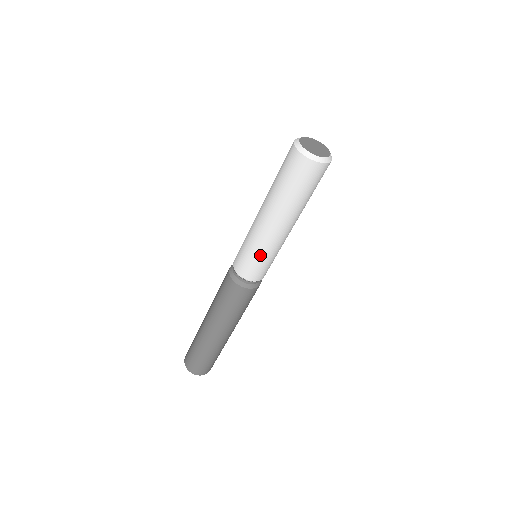
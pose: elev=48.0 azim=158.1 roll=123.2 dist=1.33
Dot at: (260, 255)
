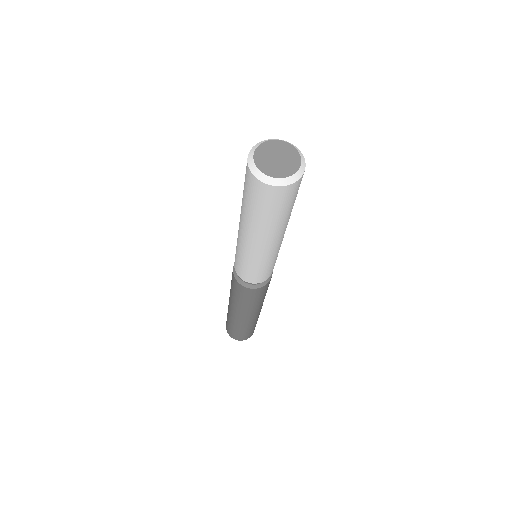
Dot at: (239, 255)
